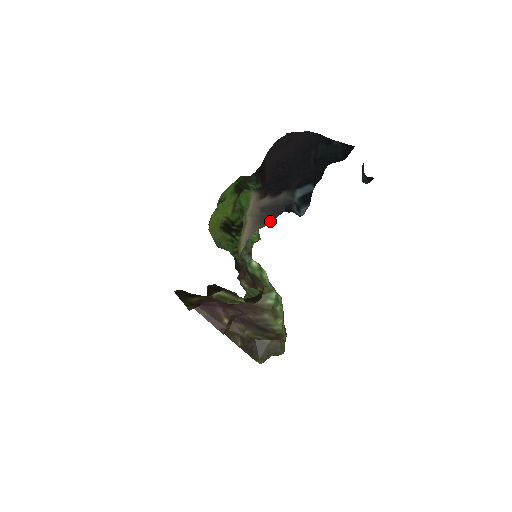
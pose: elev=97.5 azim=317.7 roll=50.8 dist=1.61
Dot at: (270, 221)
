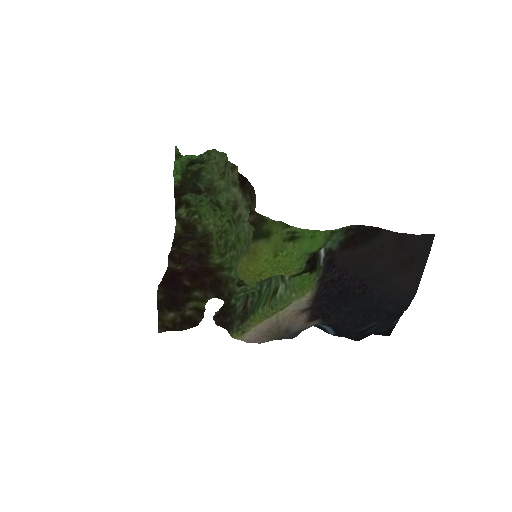
Dot at: occluded
